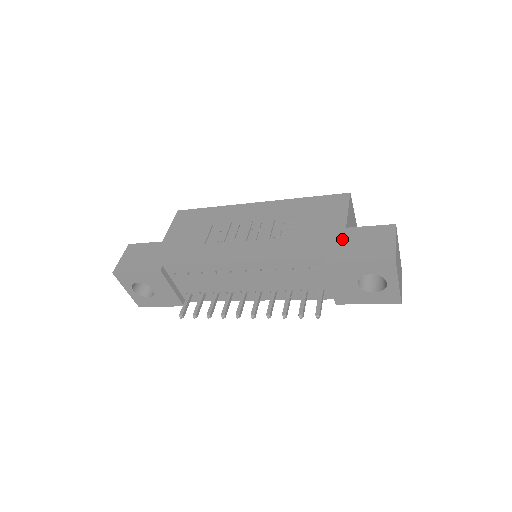
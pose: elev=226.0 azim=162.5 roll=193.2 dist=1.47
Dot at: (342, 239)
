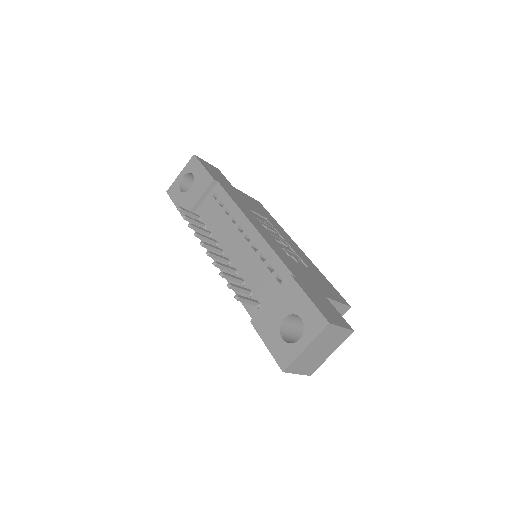
Dot at: (316, 292)
